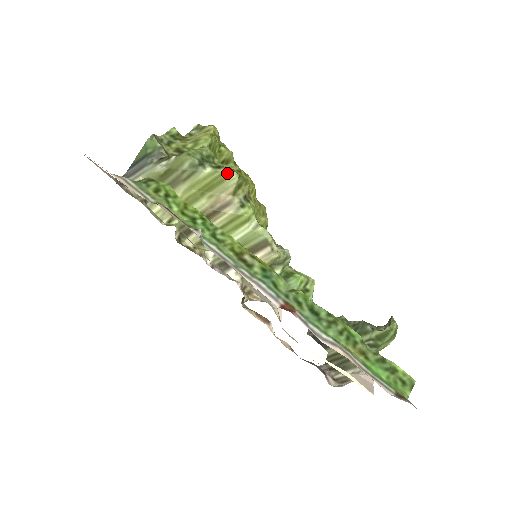
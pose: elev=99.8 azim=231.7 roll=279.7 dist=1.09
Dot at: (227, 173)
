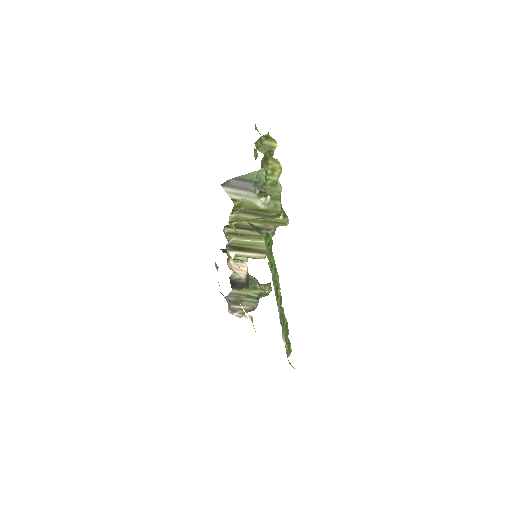
Dot at: (287, 222)
